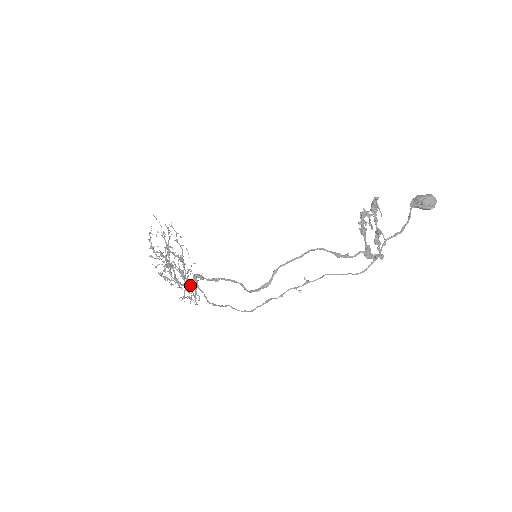
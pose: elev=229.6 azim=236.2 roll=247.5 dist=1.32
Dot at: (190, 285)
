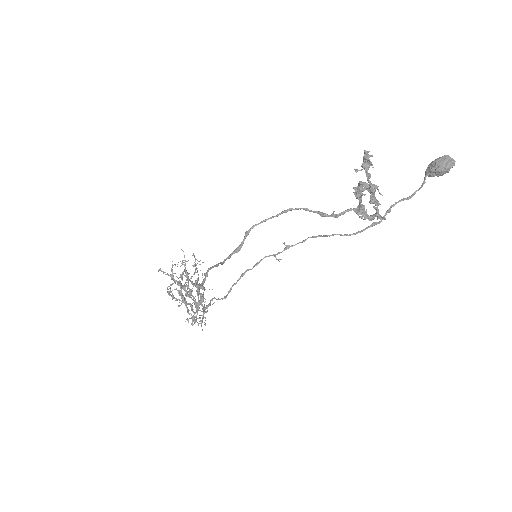
Dot at: (197, 307)
